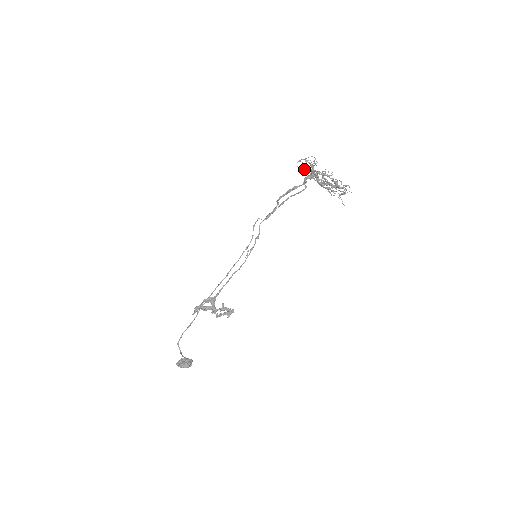
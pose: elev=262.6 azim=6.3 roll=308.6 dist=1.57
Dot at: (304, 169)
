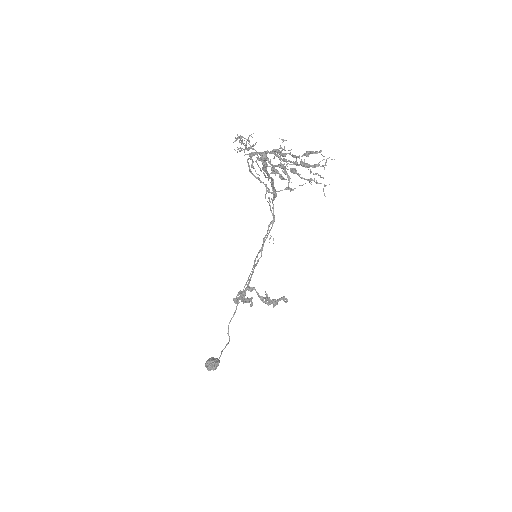
Dot at: occluded
